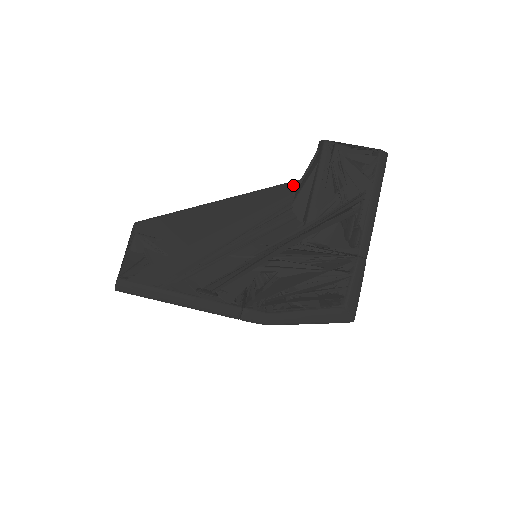
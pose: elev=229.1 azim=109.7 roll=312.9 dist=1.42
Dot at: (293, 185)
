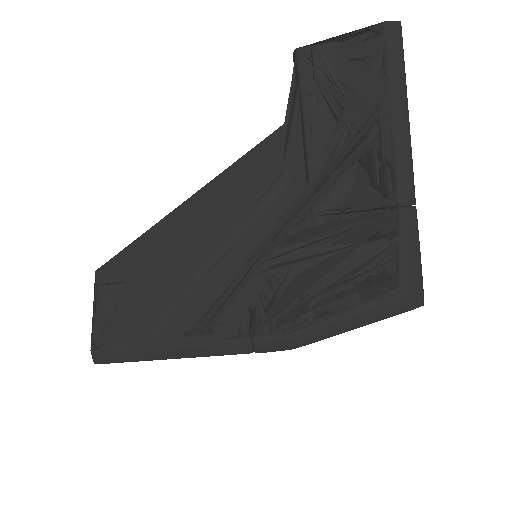
Dot at: (279, 135)
